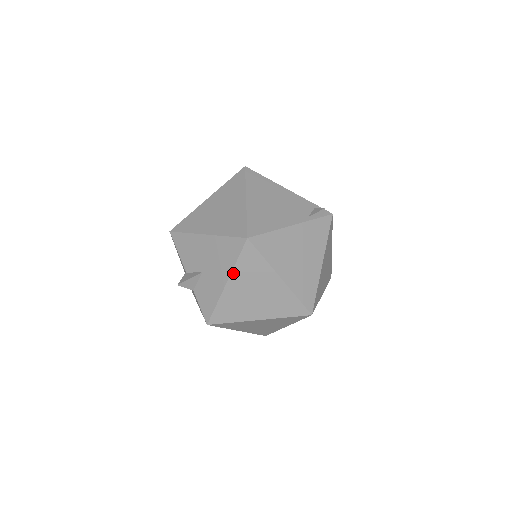
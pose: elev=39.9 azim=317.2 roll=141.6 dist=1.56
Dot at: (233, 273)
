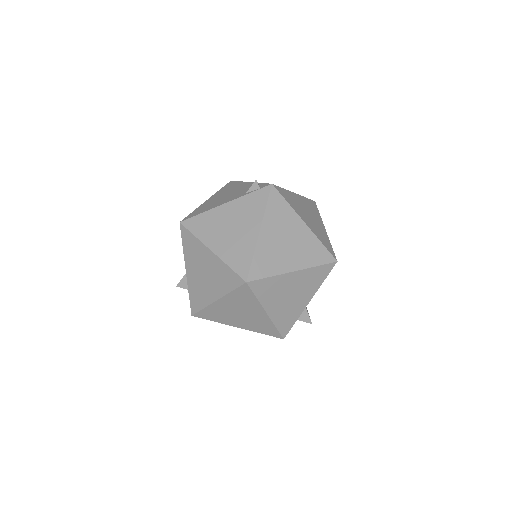
Dot at: (185, 258)
